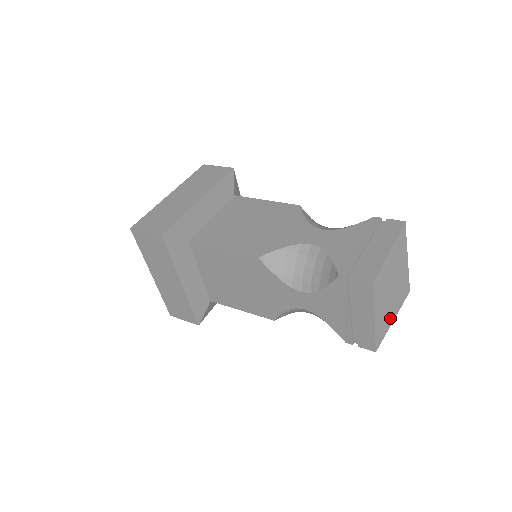
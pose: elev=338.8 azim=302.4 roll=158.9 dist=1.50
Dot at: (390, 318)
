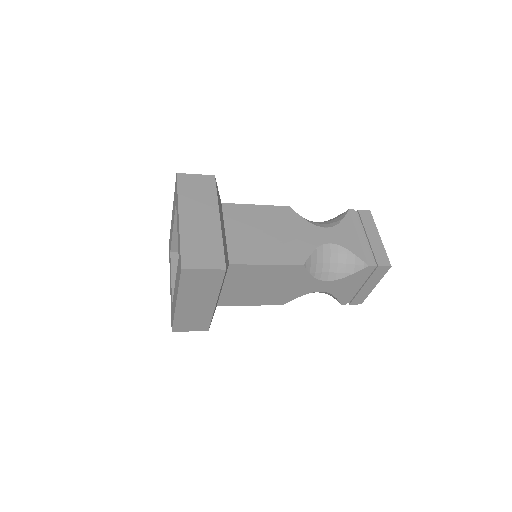
Dot at: occluded
